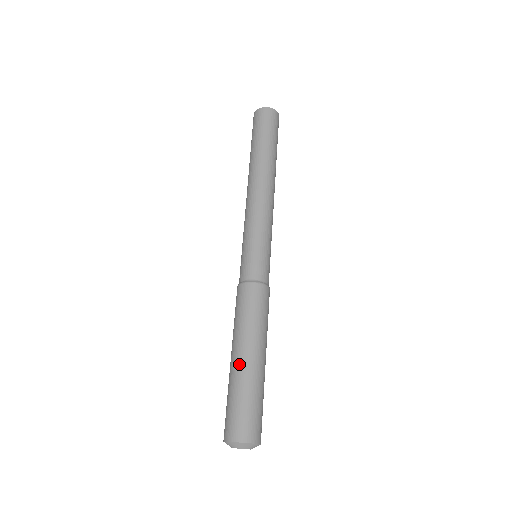
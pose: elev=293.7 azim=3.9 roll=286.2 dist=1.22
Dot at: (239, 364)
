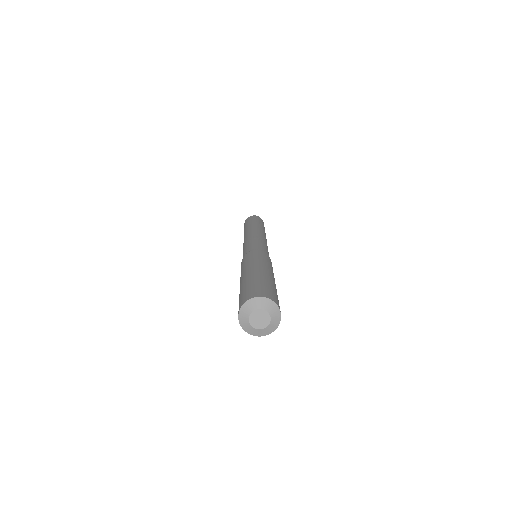
Dot at: (266, 273)
